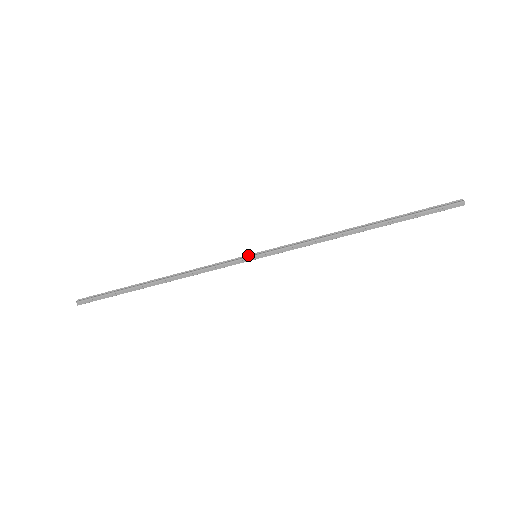
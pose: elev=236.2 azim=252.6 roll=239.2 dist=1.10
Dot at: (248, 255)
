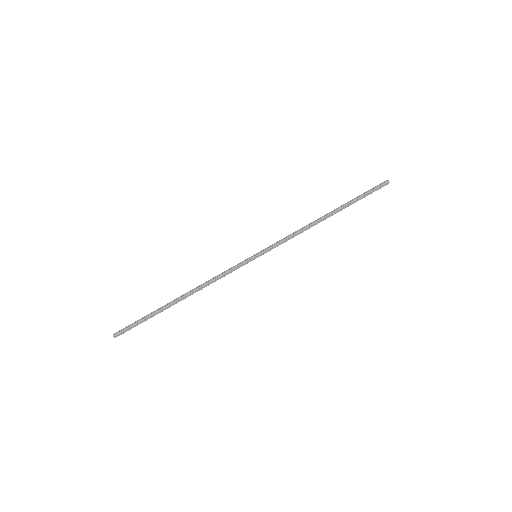
Dot at: (249, 257)
